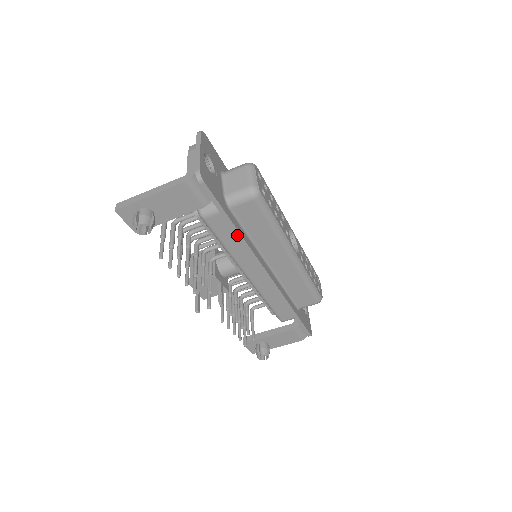
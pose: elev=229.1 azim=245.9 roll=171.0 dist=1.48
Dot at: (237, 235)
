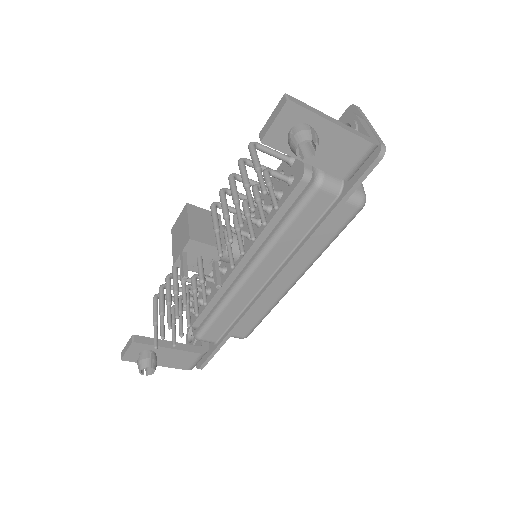
Dot at: (318, 228)
